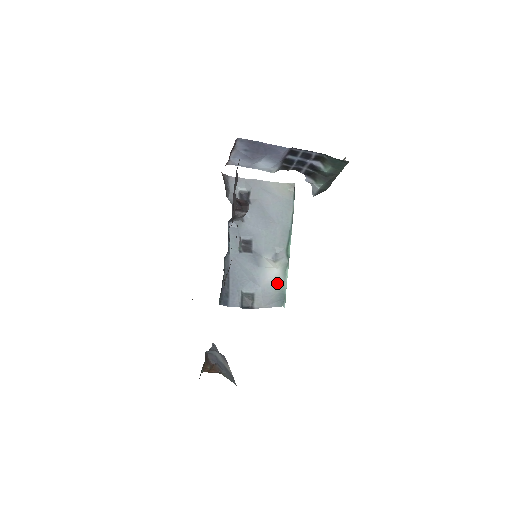
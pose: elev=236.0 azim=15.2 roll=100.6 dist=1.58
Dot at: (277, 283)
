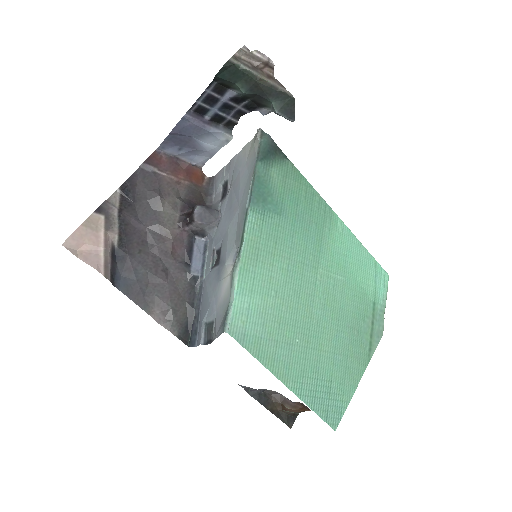
Dot at: (226, 298)
